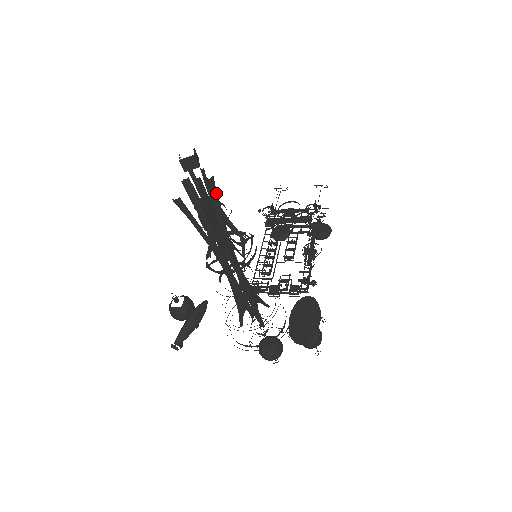
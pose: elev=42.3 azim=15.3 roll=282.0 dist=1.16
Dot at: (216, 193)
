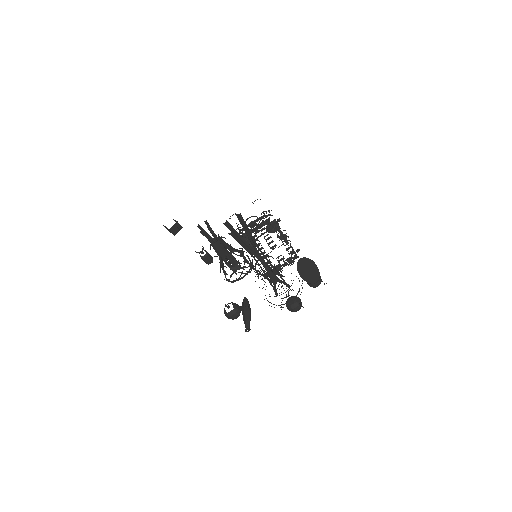
Dot at: occluded
